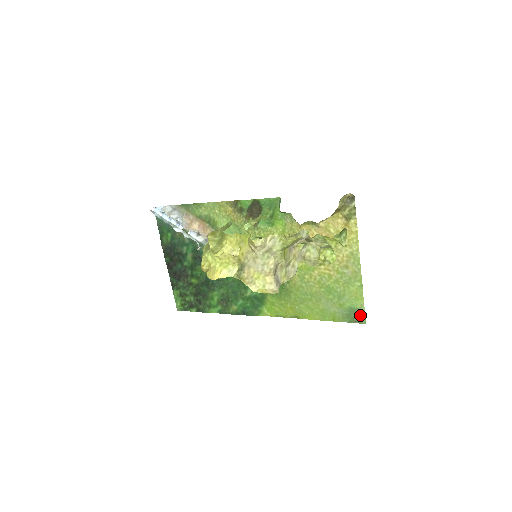
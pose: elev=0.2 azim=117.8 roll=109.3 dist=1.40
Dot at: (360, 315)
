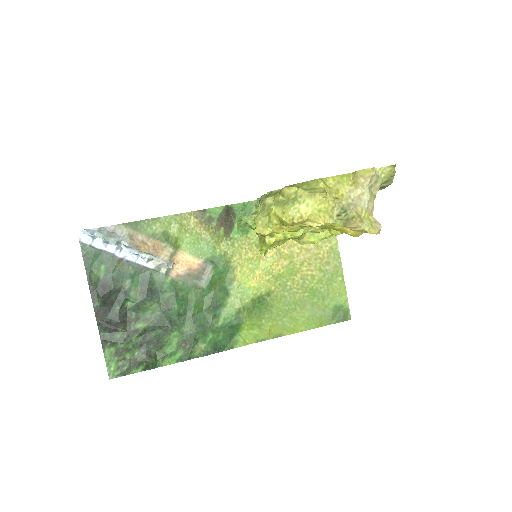
Dot at: (345, 312)
